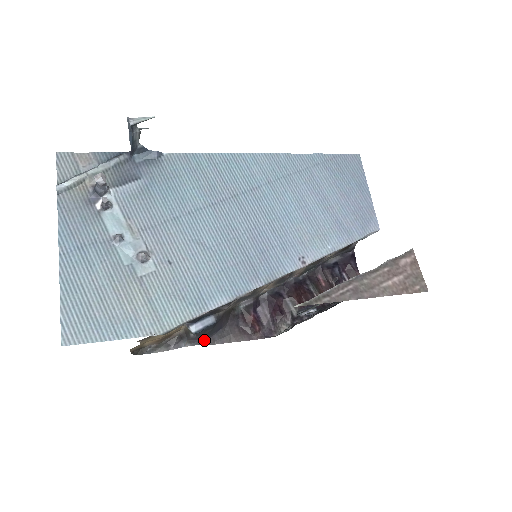
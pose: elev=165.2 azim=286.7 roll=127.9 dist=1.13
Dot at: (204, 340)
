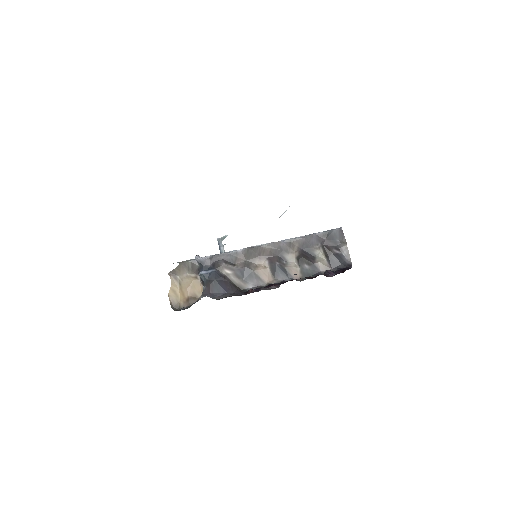
Dot at: (212, 295)
